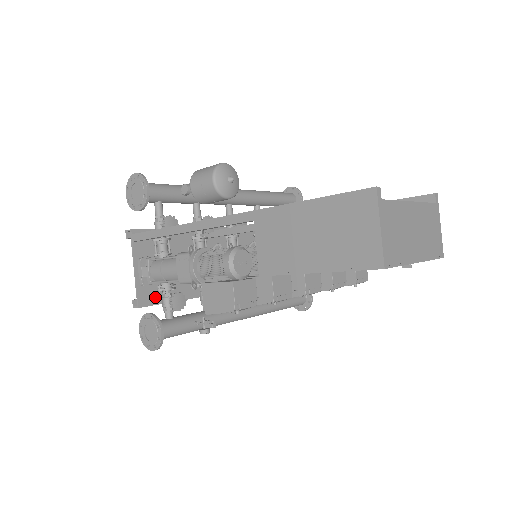
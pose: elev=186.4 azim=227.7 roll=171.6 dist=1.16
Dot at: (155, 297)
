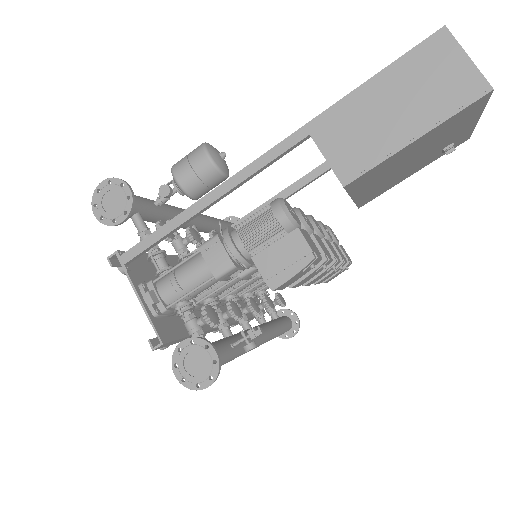
Dot at: (172, 330)
